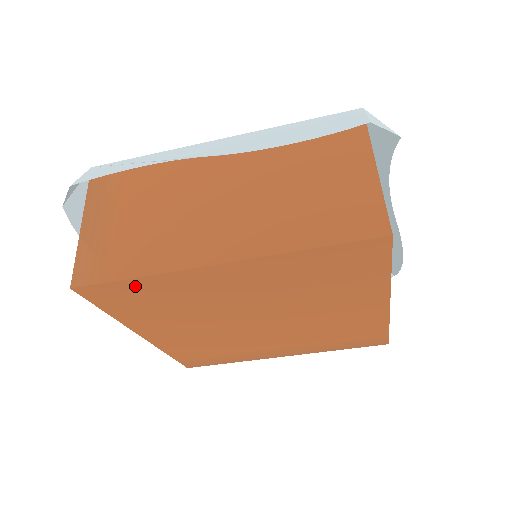
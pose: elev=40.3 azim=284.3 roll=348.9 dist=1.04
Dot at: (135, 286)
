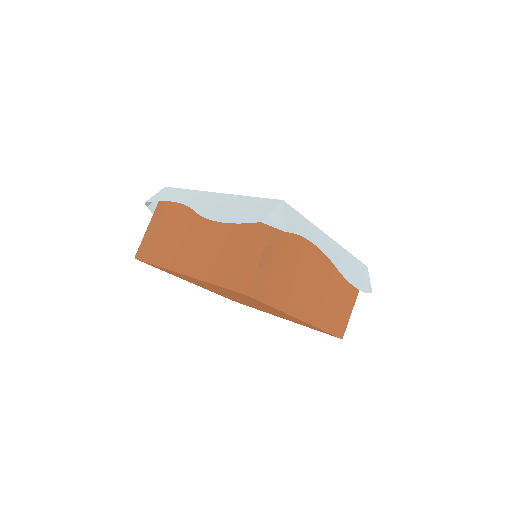
Dot at: (159, 267)
